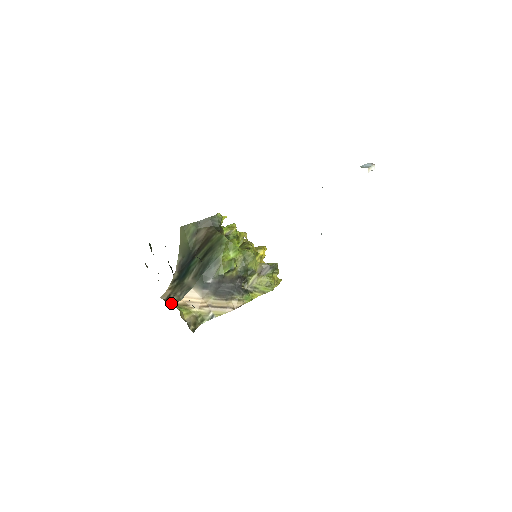
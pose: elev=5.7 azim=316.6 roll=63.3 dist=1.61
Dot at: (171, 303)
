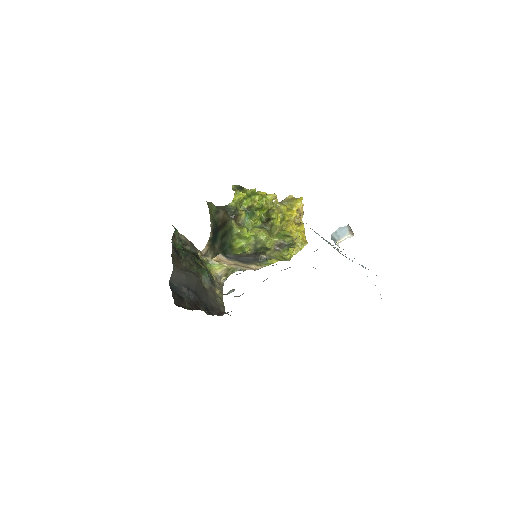
Dot at: (208, 259)
